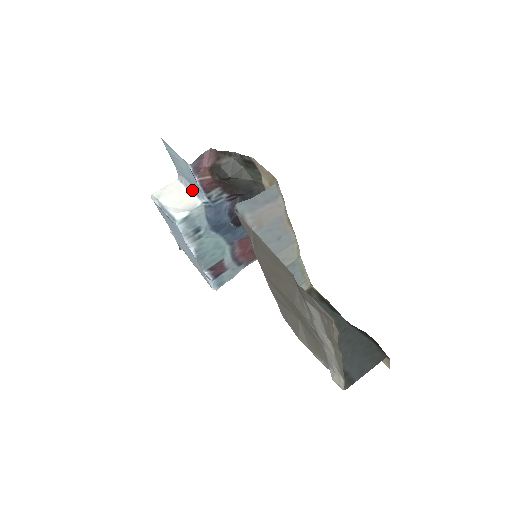
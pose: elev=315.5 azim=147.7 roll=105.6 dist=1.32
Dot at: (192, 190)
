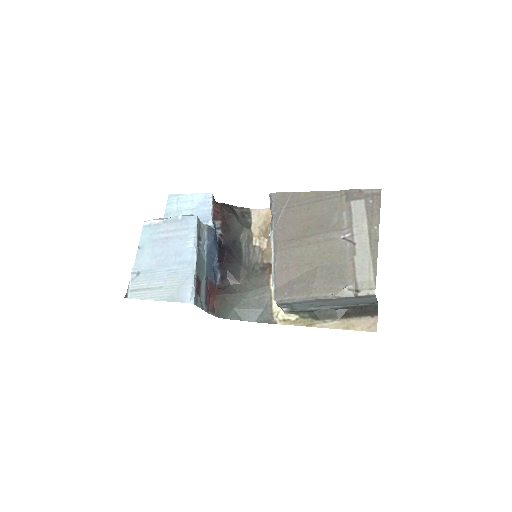
Dot at: occluded
